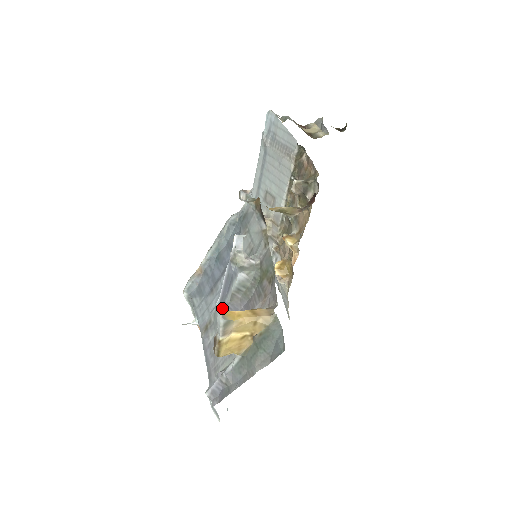
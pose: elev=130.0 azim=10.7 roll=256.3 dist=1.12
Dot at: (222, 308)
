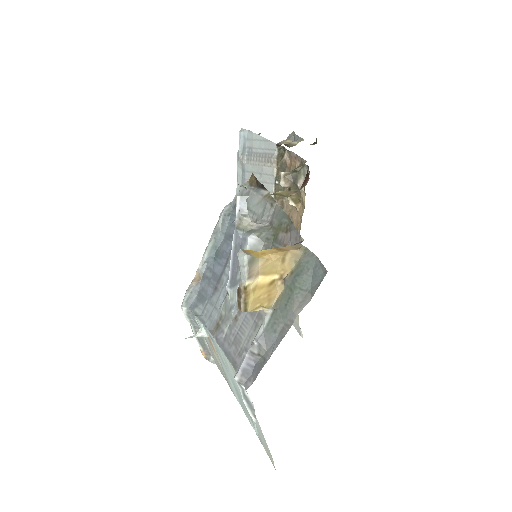
Dot at: (234, 288)
